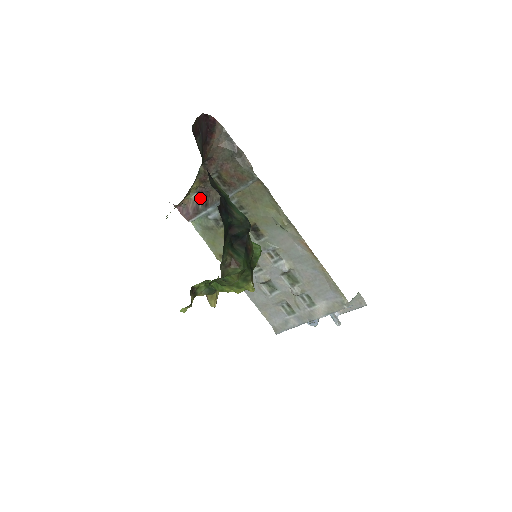
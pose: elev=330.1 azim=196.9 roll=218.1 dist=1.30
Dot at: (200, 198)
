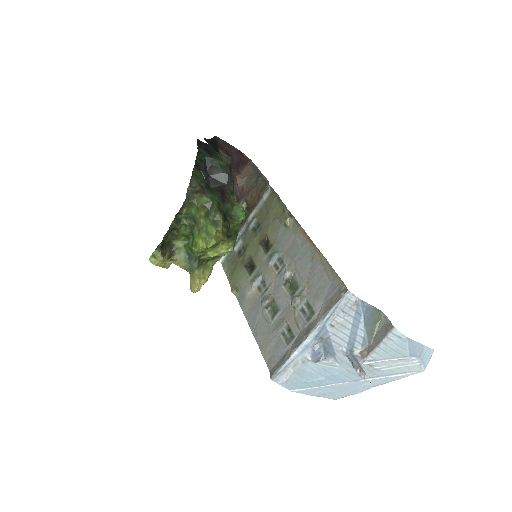
Dot at: occluded
